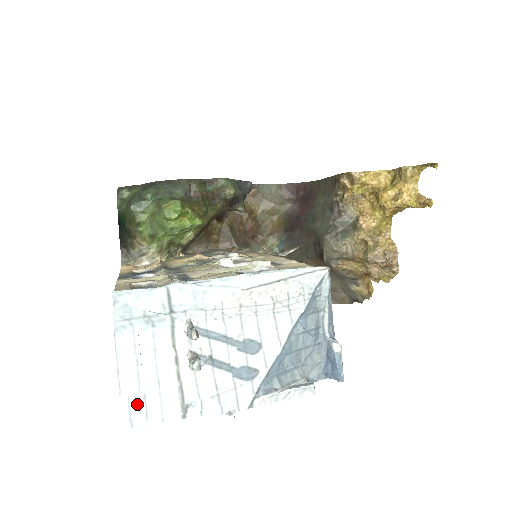
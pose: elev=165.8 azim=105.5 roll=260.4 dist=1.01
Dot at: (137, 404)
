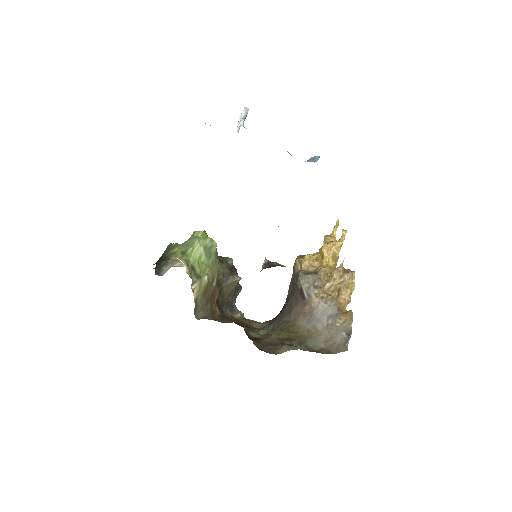
Dot at: occluded
